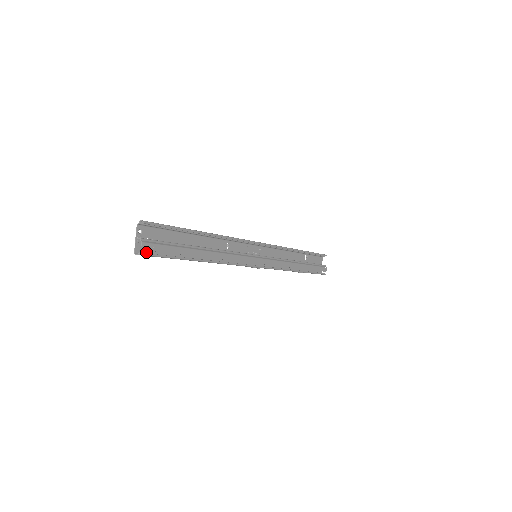
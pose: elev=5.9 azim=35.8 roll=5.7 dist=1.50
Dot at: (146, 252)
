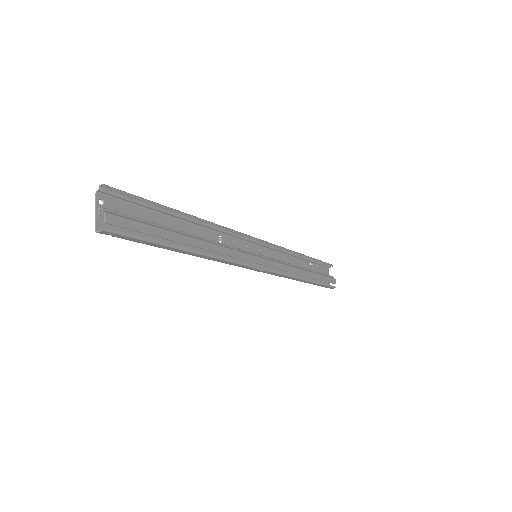
Dot at: occluded
